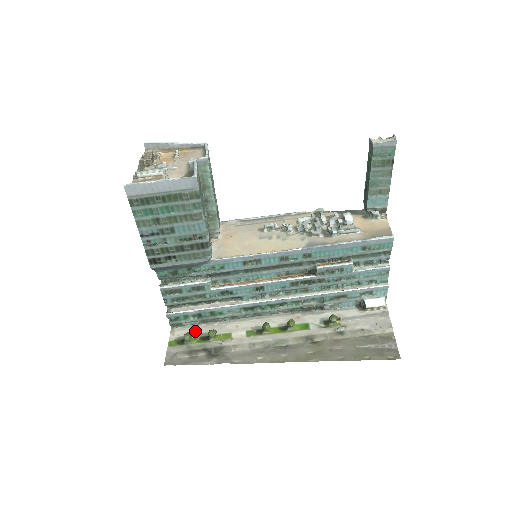
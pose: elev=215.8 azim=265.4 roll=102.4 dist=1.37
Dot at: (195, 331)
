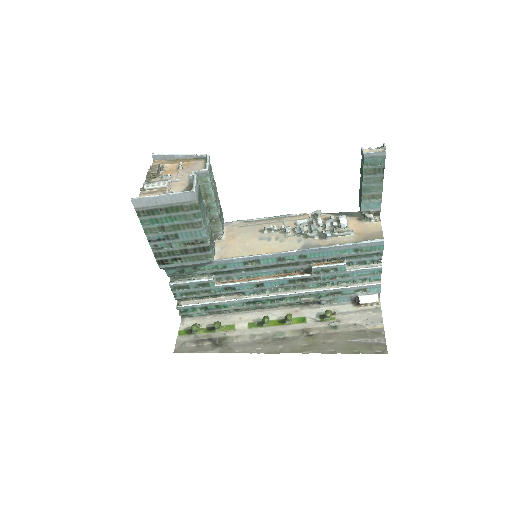
Dot at: (202, 322)
